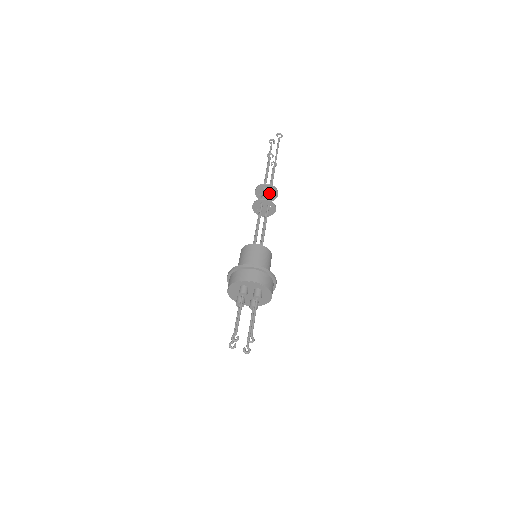
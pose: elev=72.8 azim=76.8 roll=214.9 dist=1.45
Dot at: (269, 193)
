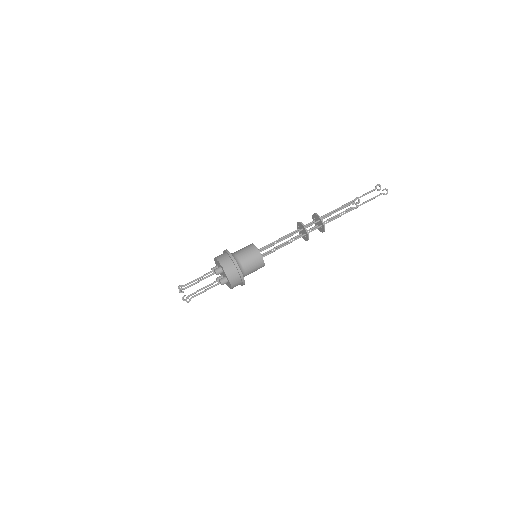
Dot at: (317, 227)
